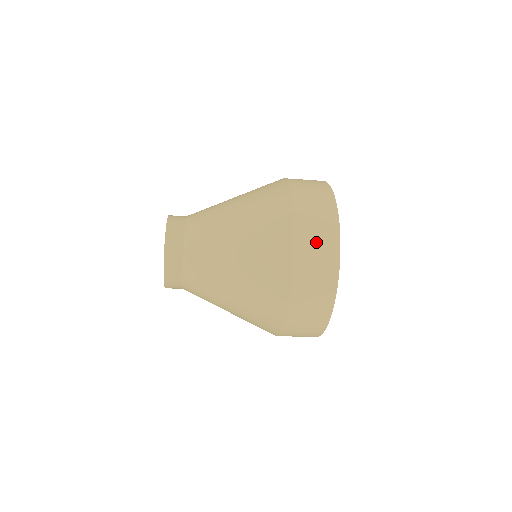
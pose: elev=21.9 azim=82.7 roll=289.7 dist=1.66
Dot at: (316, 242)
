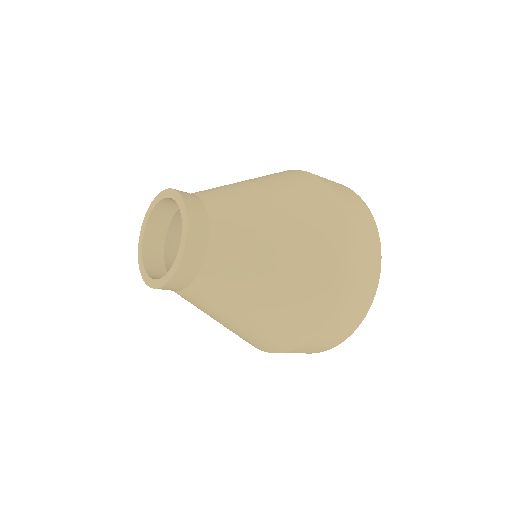
Dot at: (346, 319)
